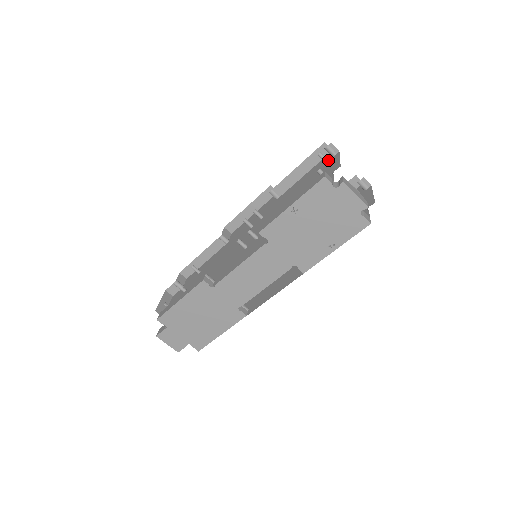
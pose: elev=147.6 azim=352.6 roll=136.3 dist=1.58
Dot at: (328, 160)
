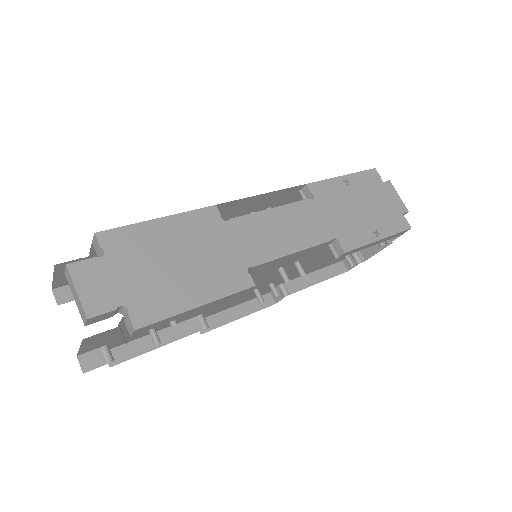
Dot at: occluded
